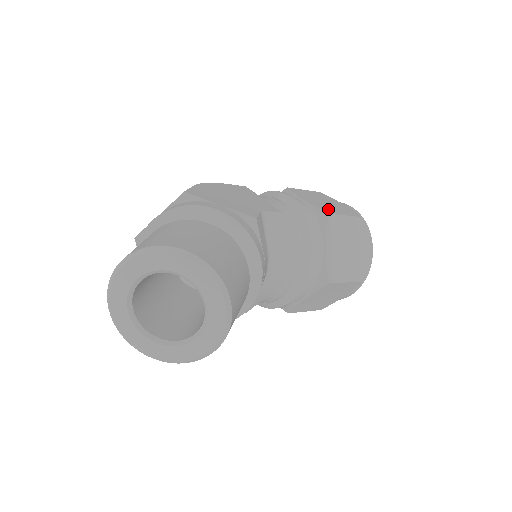
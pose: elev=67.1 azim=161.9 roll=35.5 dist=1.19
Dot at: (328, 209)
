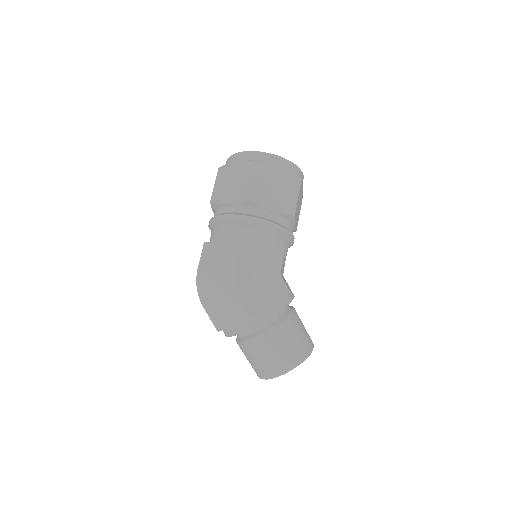
Dot at: (288, 204)
